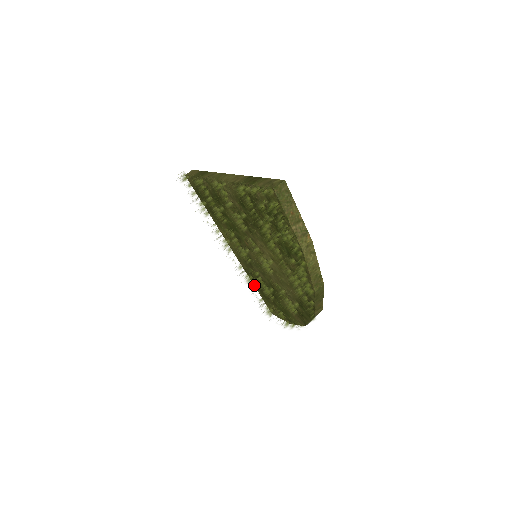
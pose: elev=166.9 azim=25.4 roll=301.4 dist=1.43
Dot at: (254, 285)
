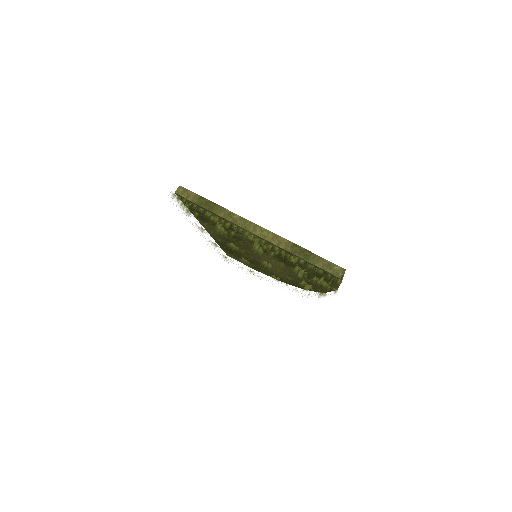
Dot at: (237, 260)
